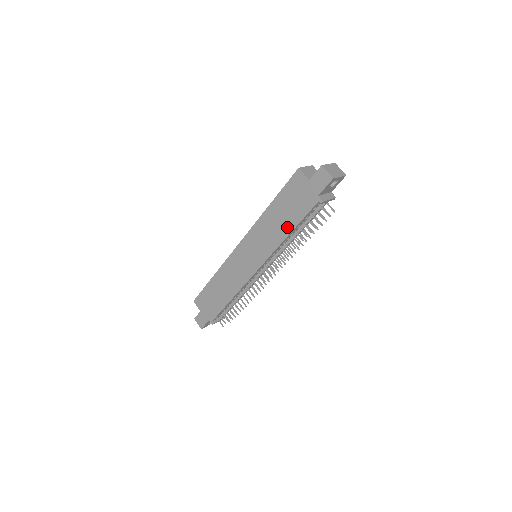
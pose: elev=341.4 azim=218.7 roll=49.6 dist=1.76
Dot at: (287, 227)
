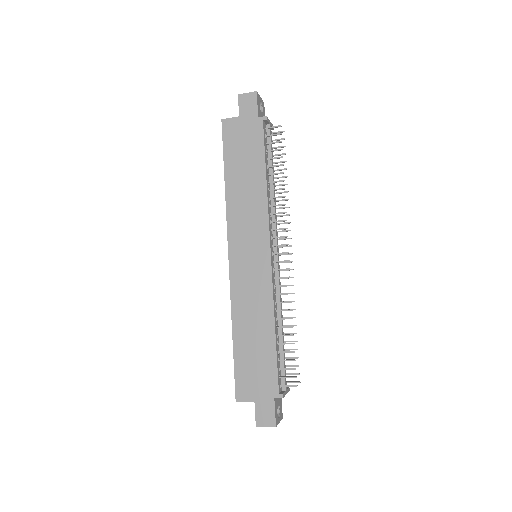
Dot at: (258, 175)
